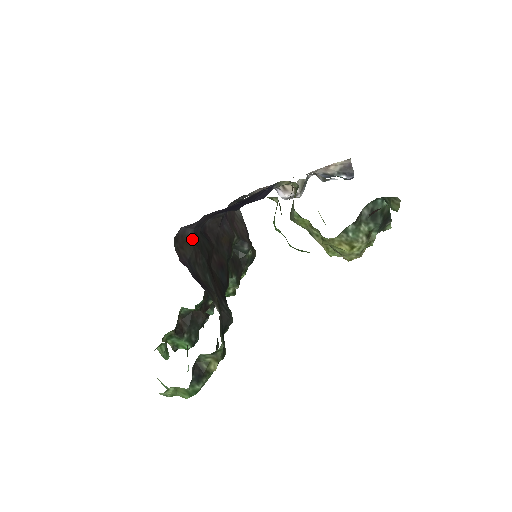
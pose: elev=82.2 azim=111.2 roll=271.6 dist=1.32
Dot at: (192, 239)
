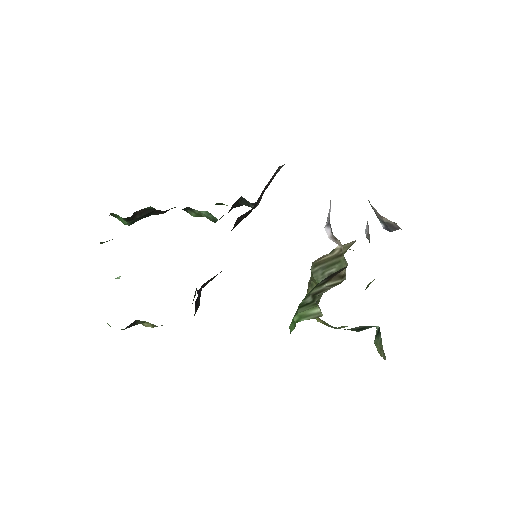
Dot at: occluded
